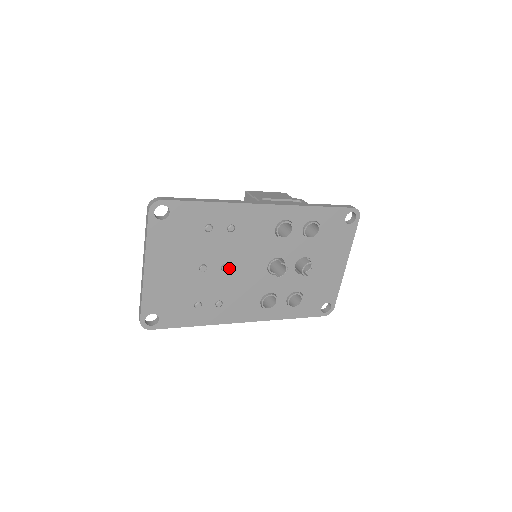
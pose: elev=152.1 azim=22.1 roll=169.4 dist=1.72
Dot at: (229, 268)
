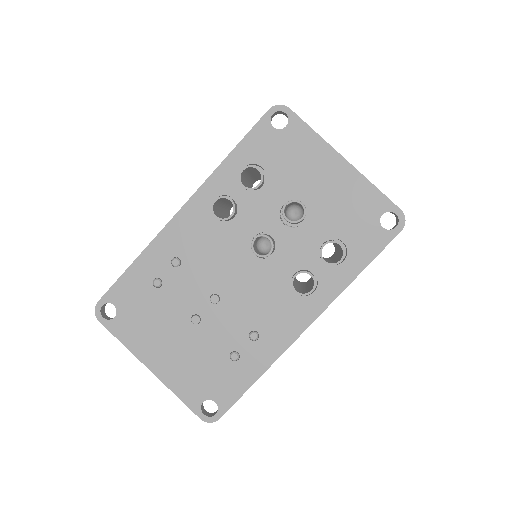
Dot at: (220, 295)
